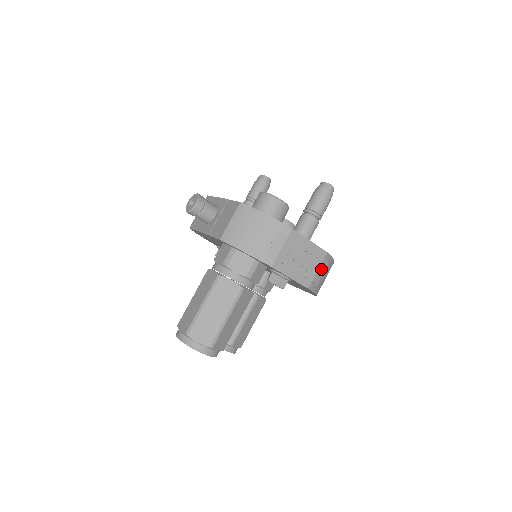
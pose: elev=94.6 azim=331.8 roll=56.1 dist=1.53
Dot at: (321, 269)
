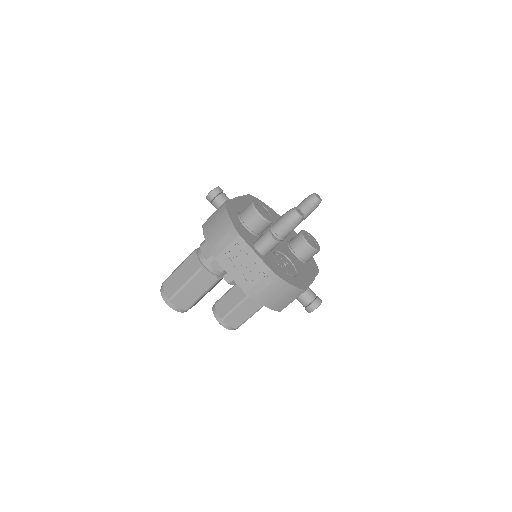
Dot at: (263, 283)
